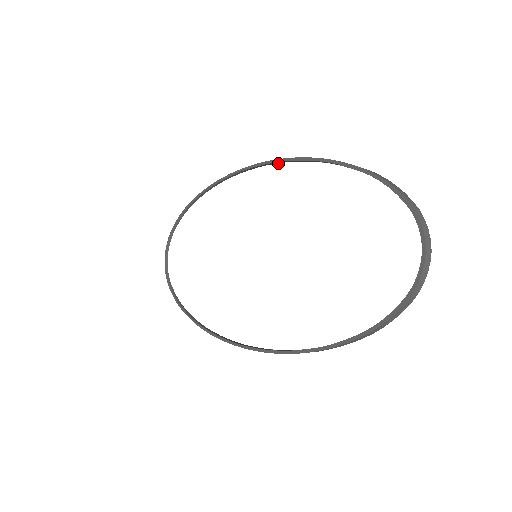
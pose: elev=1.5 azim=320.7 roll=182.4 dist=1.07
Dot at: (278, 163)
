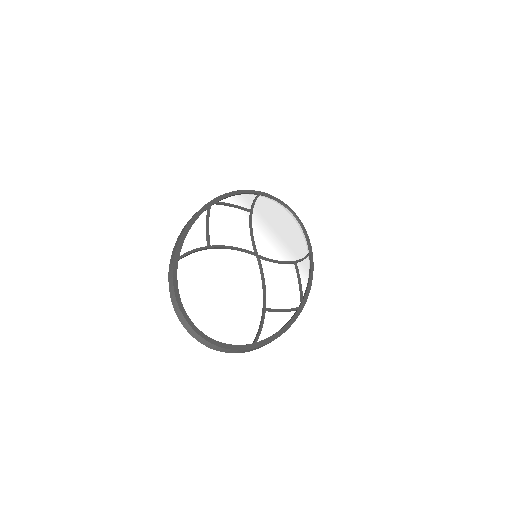
Dot at: occluded
